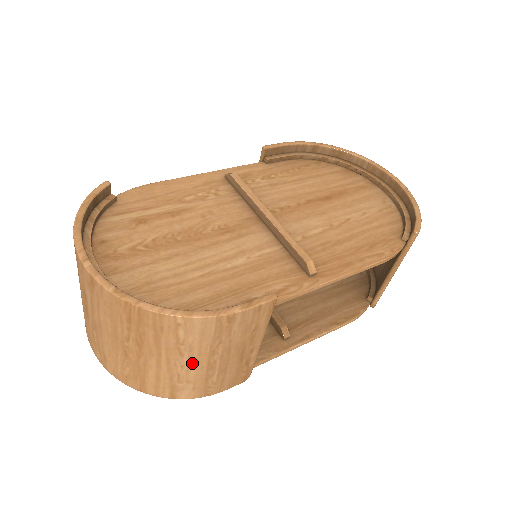
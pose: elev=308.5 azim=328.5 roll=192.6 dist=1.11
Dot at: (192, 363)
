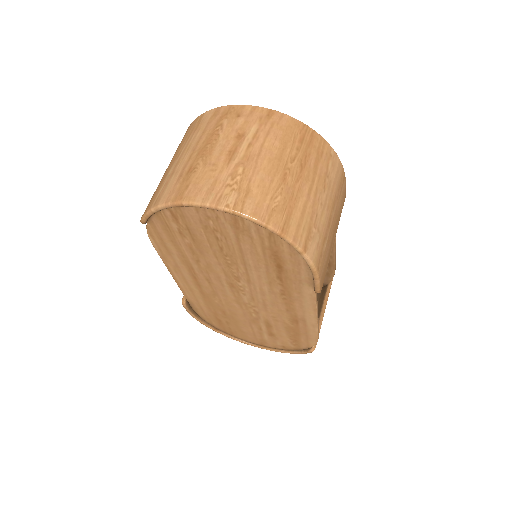
Dot at: (326, 205)
